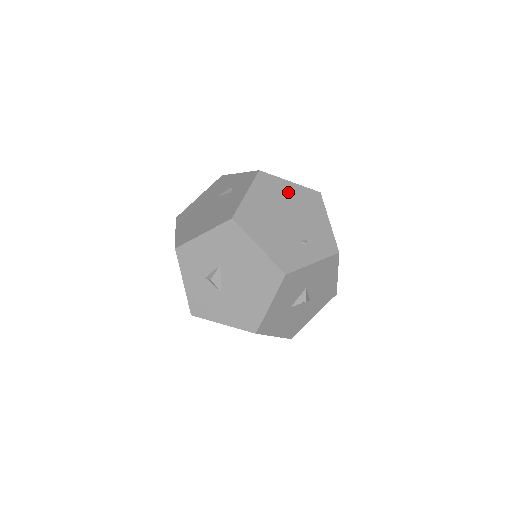
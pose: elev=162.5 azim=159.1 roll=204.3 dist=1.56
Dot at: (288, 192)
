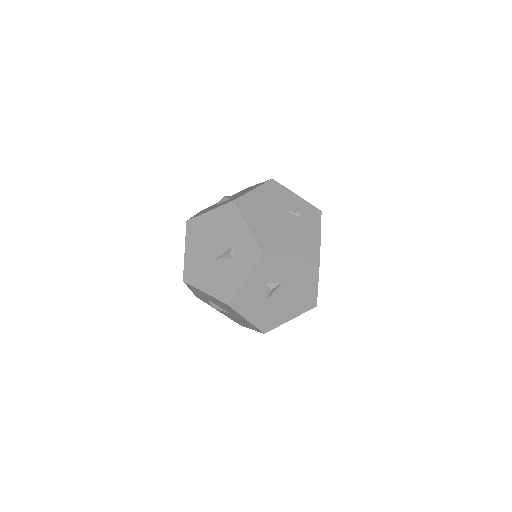
Dot at: occluded
